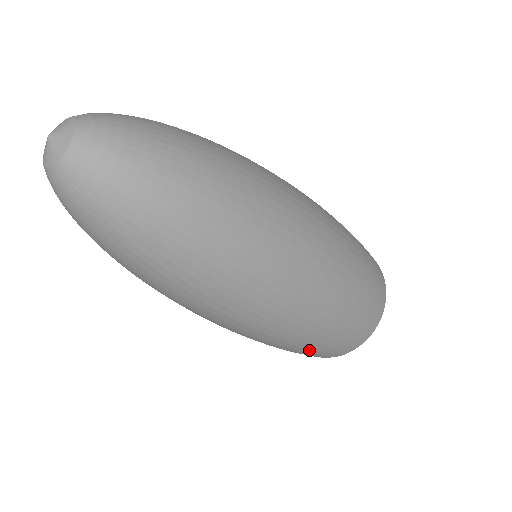
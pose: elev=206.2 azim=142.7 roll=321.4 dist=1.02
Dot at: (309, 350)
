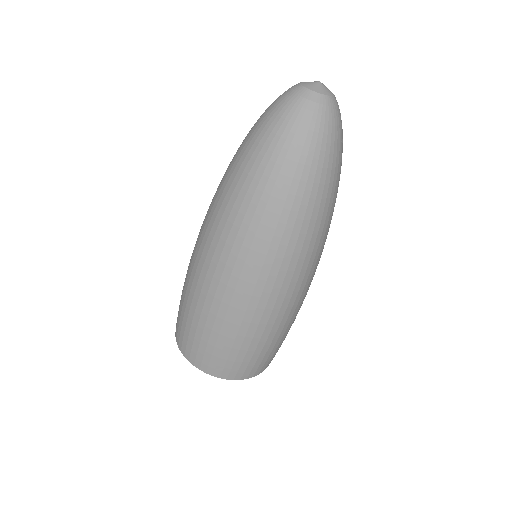
Dot at: (225, 346)
